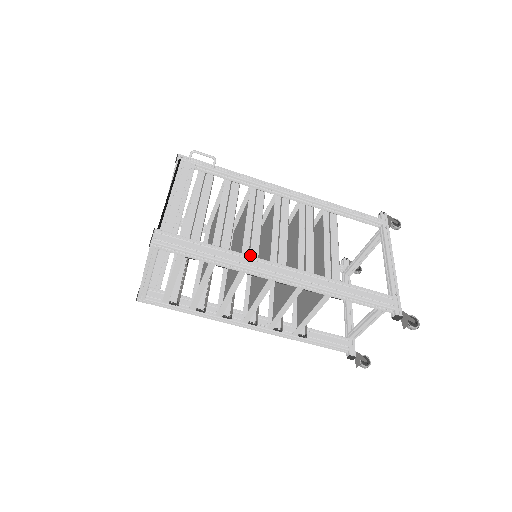
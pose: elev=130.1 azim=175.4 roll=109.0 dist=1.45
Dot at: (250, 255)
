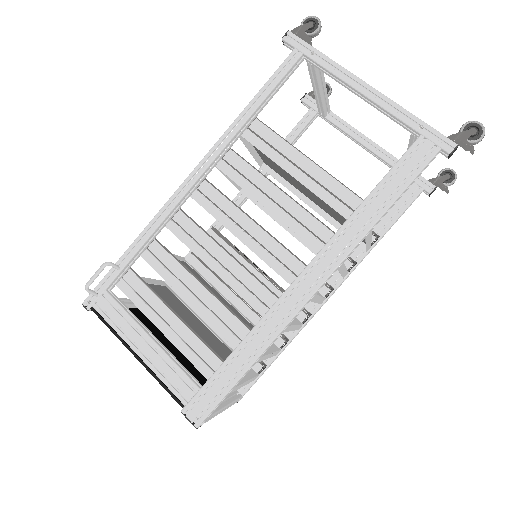
Dot at: (264, 303)
